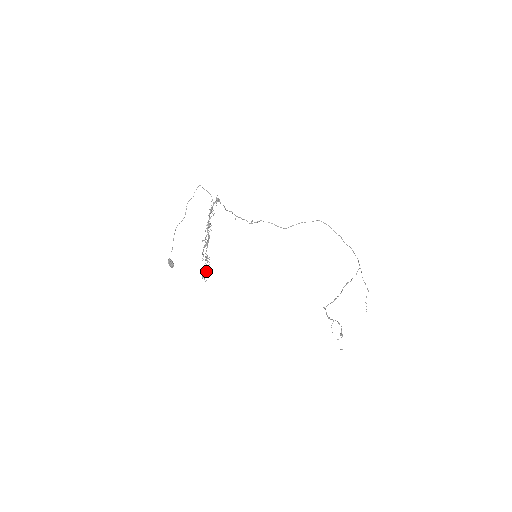
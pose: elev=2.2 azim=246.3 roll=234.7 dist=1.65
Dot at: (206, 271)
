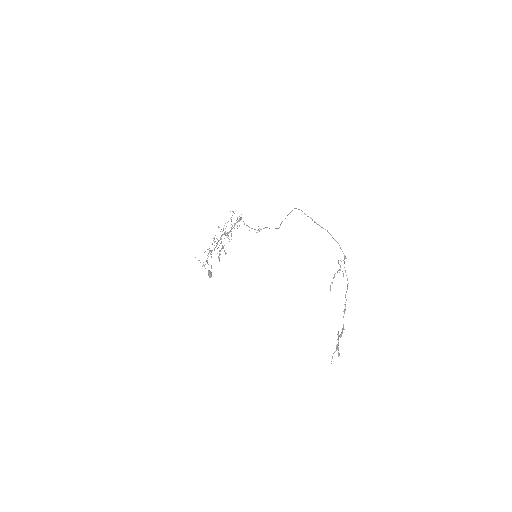
Dot at: (206, 261)
